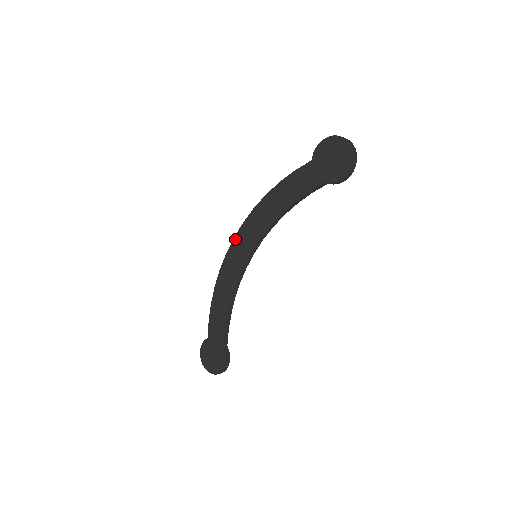
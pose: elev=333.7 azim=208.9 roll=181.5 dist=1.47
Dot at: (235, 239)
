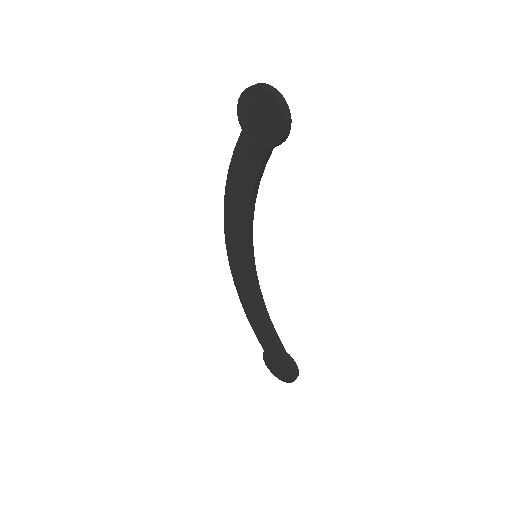
Dot at: (227, 247)
